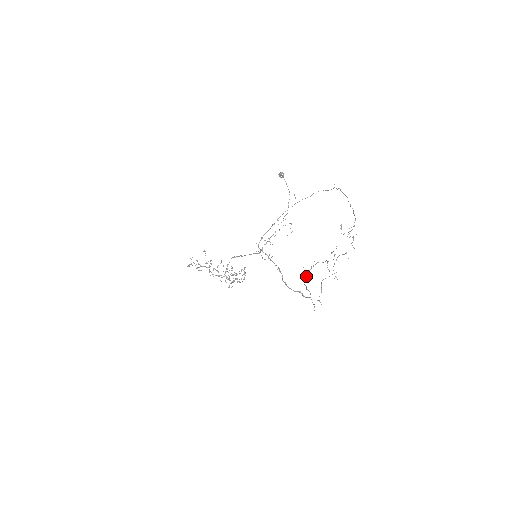
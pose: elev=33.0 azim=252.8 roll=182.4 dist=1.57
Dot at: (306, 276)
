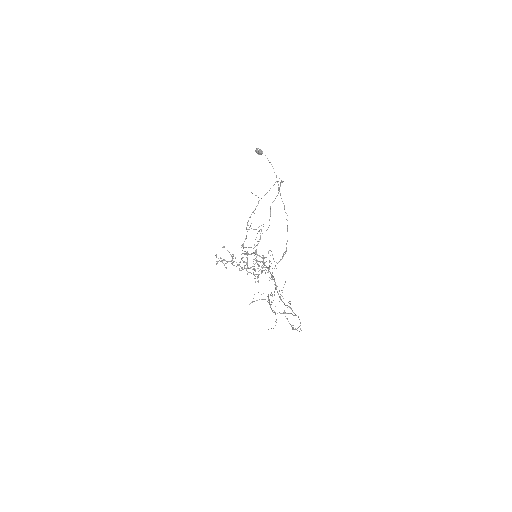
Dot at: (270, 304)
